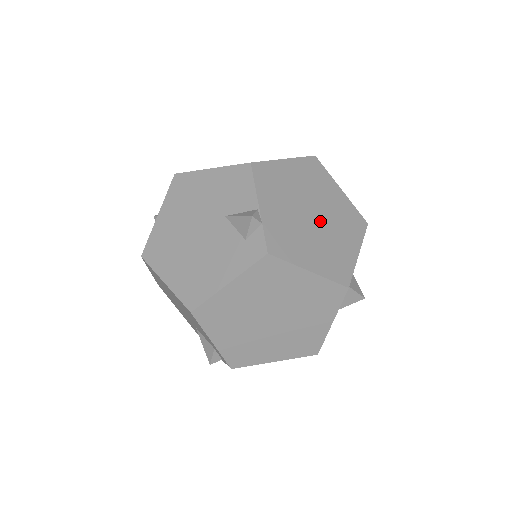
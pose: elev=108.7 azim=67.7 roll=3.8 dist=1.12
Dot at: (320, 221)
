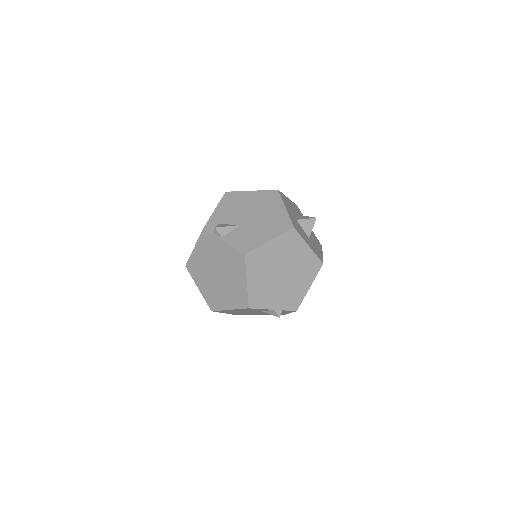
Dot at: (287, 269)
